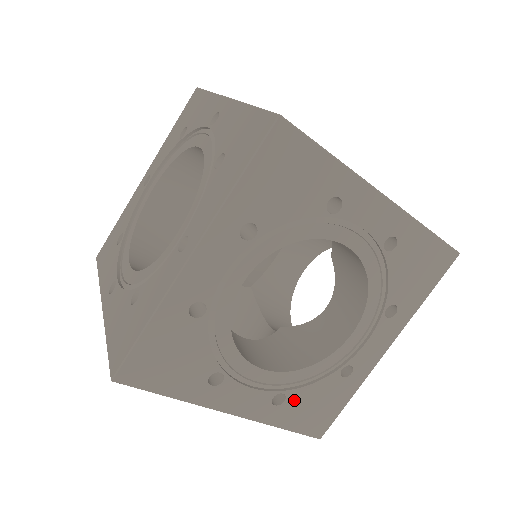
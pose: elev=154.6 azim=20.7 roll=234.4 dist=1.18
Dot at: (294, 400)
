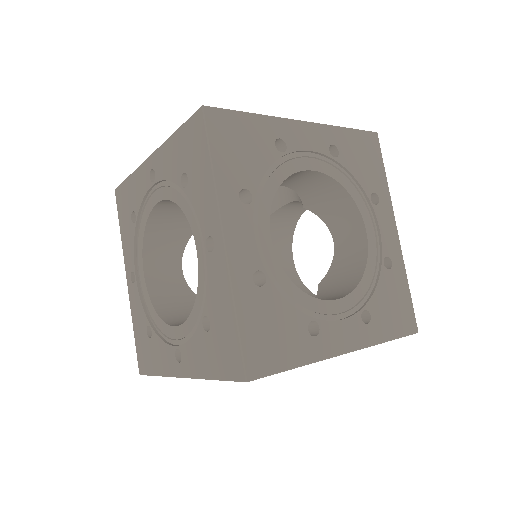
Dot at: (376, 310)
